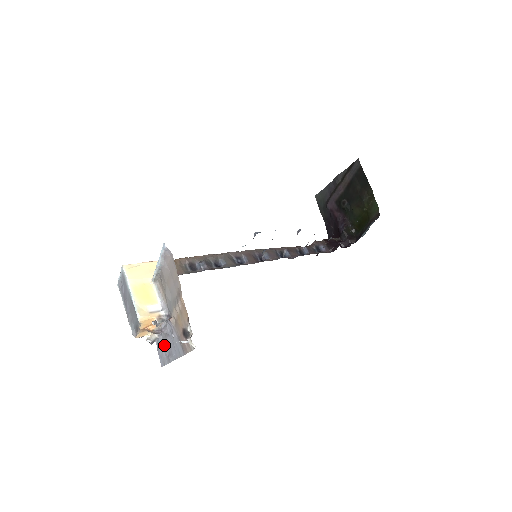
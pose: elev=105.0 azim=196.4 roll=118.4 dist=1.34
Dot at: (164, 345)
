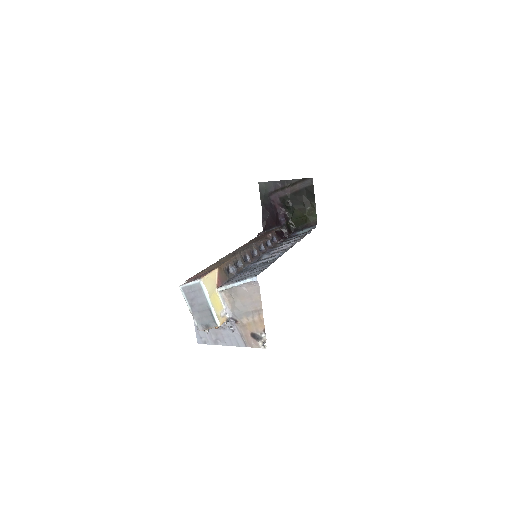
Dot at: (212, 332)
